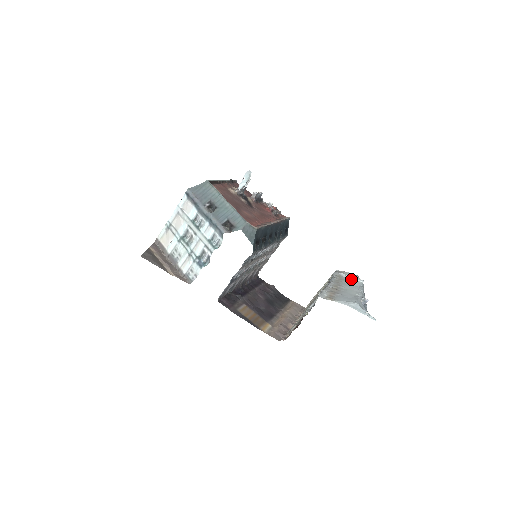
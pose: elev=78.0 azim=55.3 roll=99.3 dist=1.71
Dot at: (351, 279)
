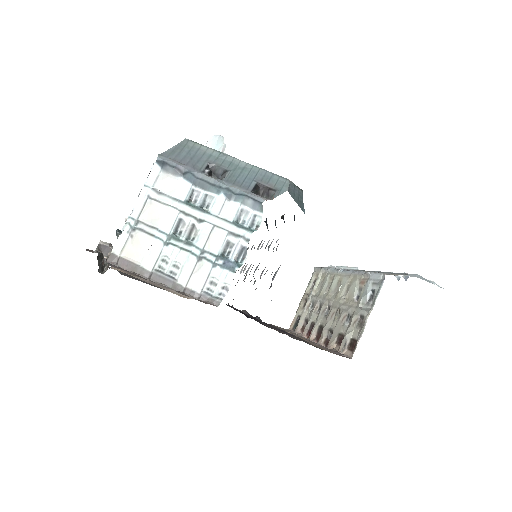
Dot at: occluded
